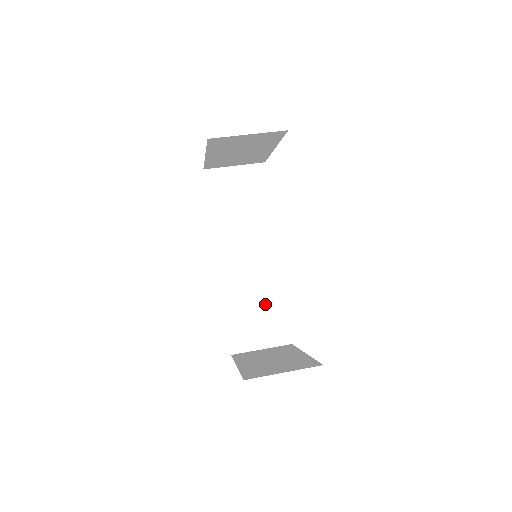
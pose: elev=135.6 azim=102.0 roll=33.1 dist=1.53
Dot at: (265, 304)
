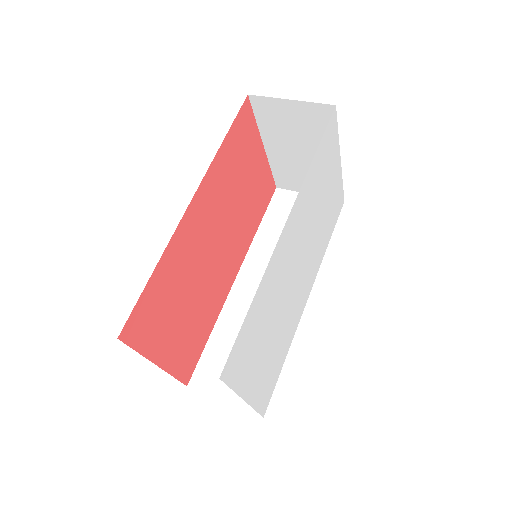
Dot at: occluded
